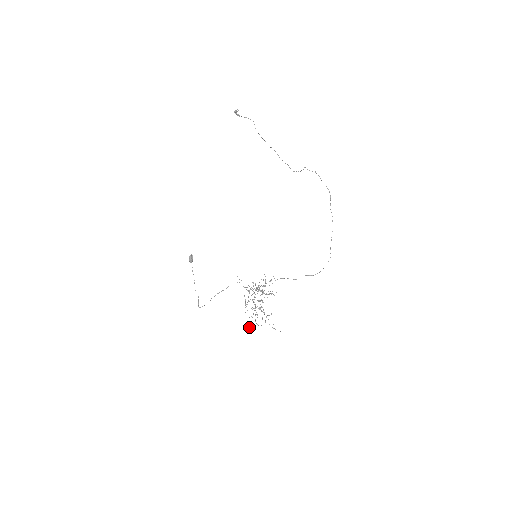
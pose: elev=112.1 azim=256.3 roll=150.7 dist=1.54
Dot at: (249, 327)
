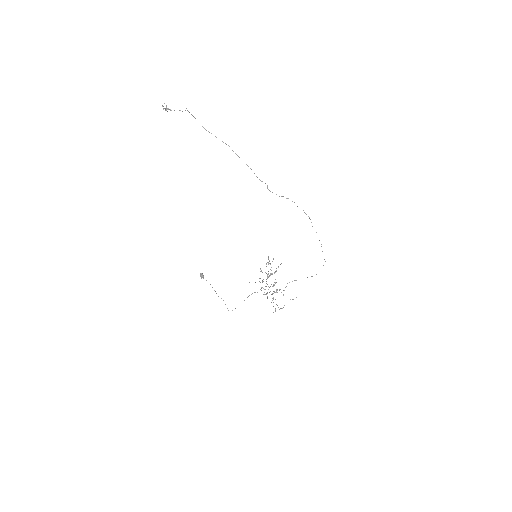
Dot at: occluded
